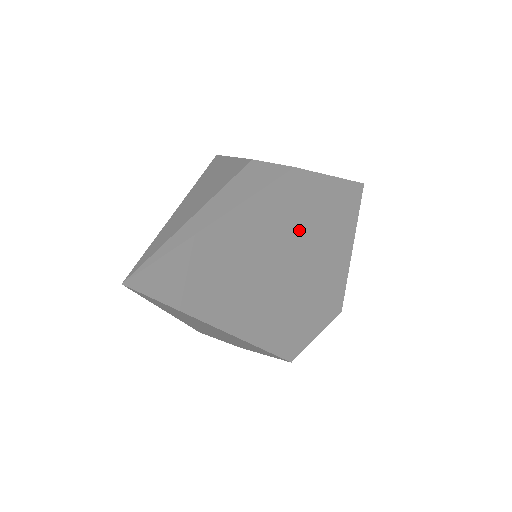
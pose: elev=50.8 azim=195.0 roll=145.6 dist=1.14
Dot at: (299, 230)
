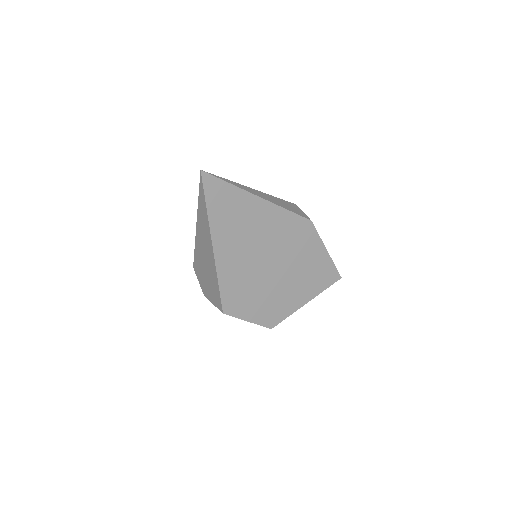
Dot at: (288, 252)
